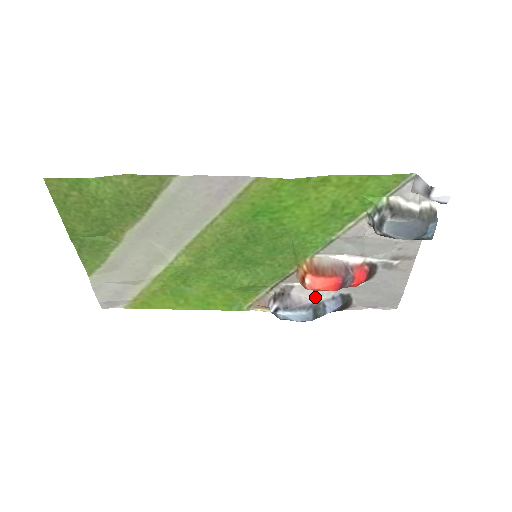
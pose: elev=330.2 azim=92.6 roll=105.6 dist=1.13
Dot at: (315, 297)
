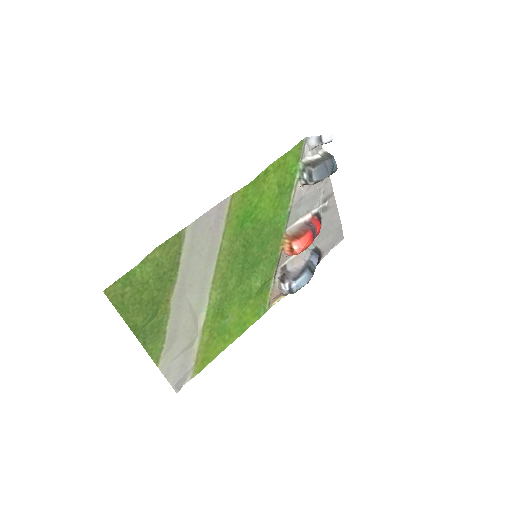
Dot at: (303, 260)
